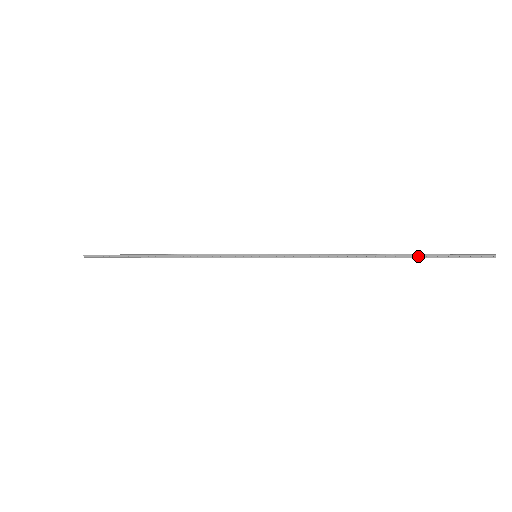
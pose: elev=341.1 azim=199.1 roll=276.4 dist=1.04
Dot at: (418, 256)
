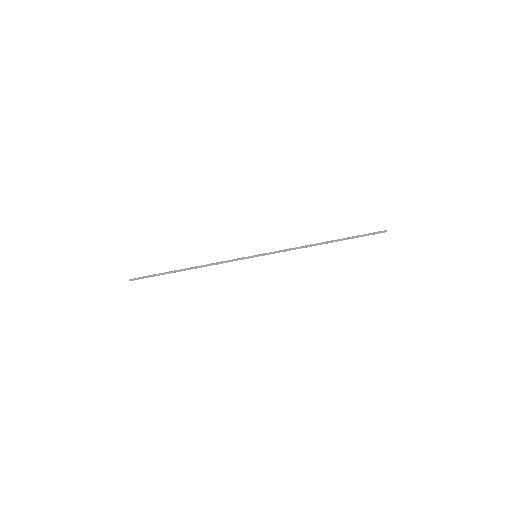
Dot at: (349, 238)
